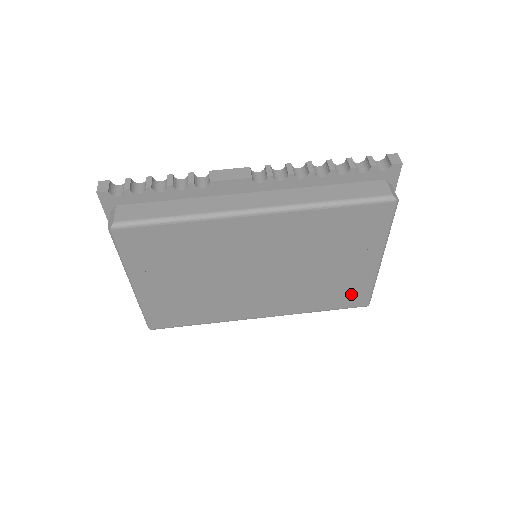
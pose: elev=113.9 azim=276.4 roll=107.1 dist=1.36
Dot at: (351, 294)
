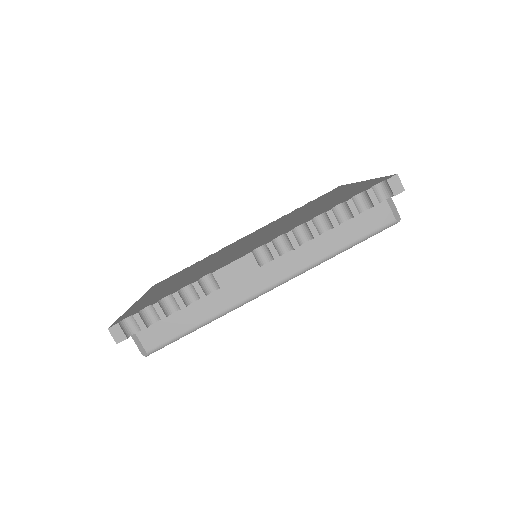
Dot at: occluded
